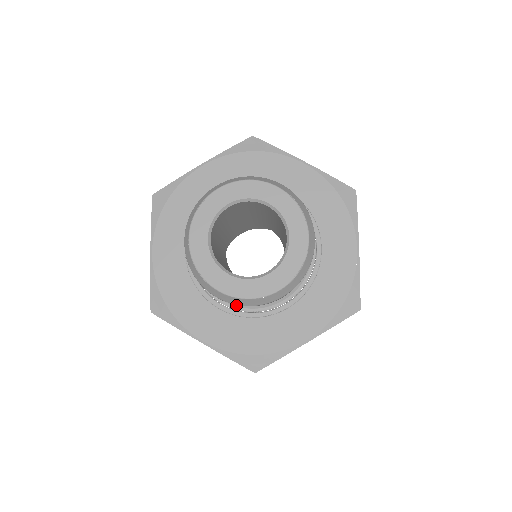
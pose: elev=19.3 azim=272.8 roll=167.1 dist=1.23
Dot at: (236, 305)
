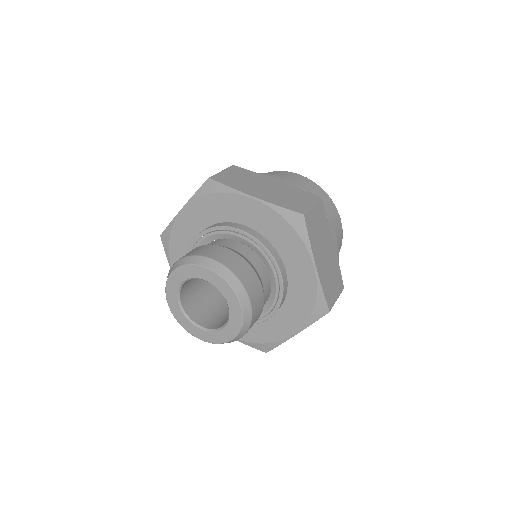
Dot at: occluded
